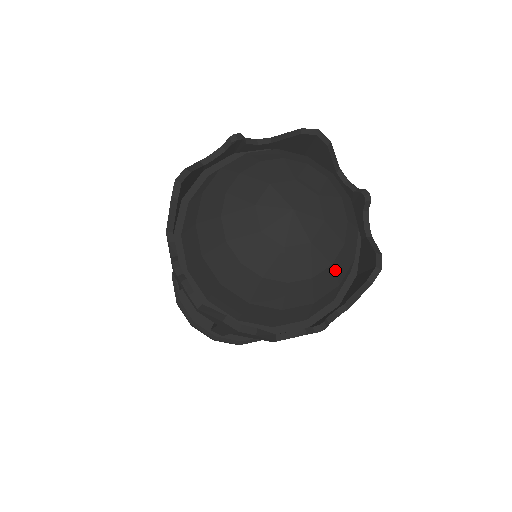
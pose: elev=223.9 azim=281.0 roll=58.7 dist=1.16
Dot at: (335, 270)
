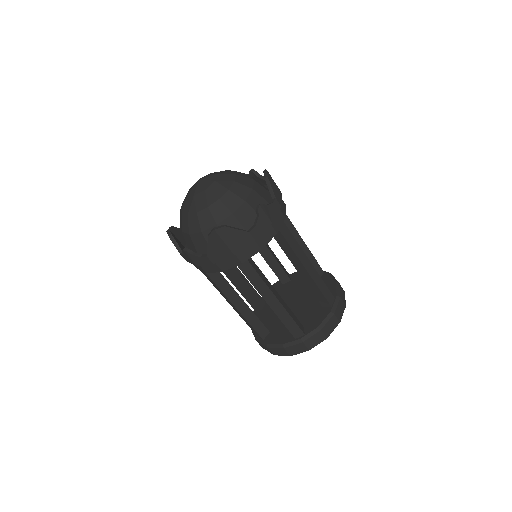
Dot at: (240, 183)
